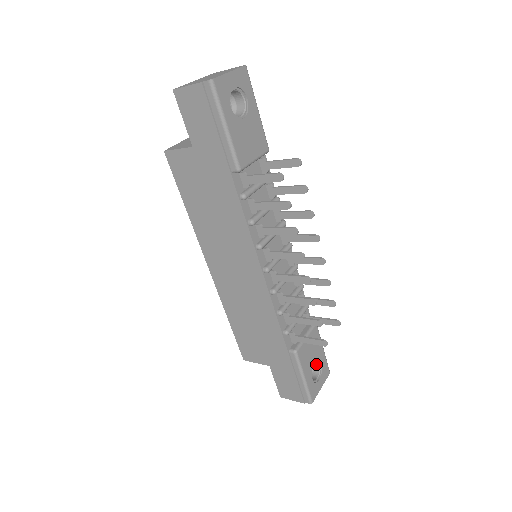
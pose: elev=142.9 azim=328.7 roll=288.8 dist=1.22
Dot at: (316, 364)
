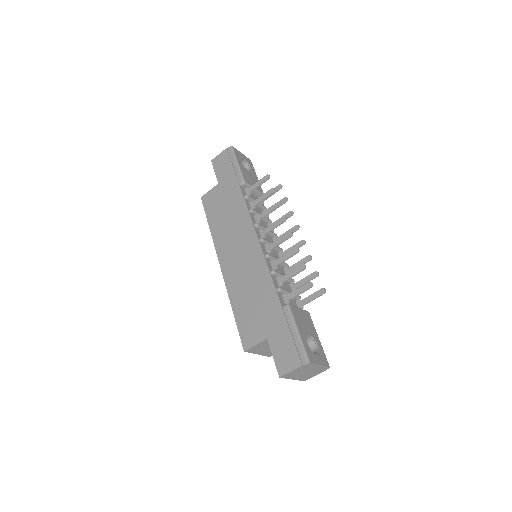
Dot at: (313, 348)
